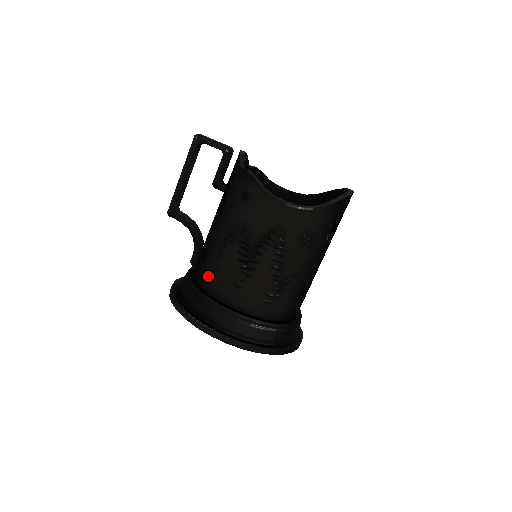
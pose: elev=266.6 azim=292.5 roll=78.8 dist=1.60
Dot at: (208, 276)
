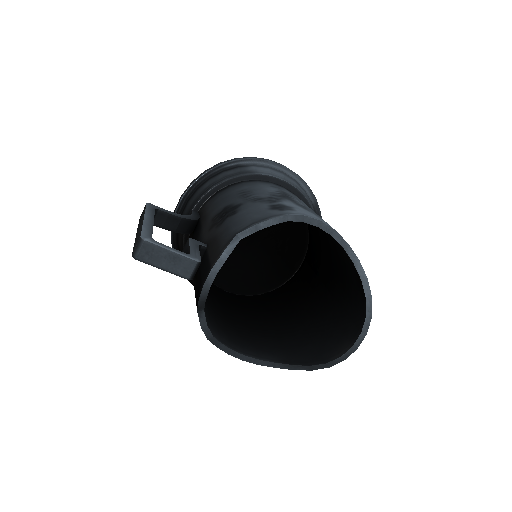
Dot at: occluded
